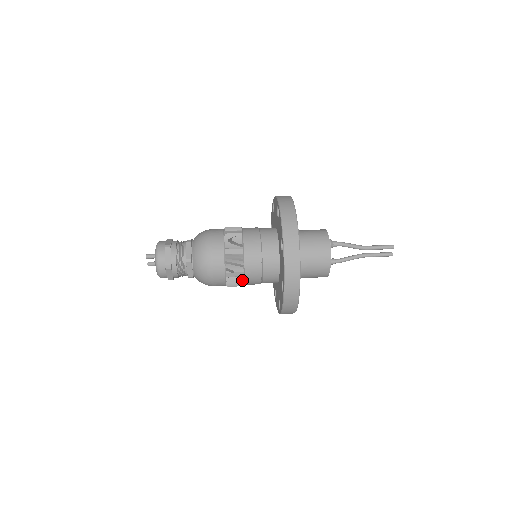
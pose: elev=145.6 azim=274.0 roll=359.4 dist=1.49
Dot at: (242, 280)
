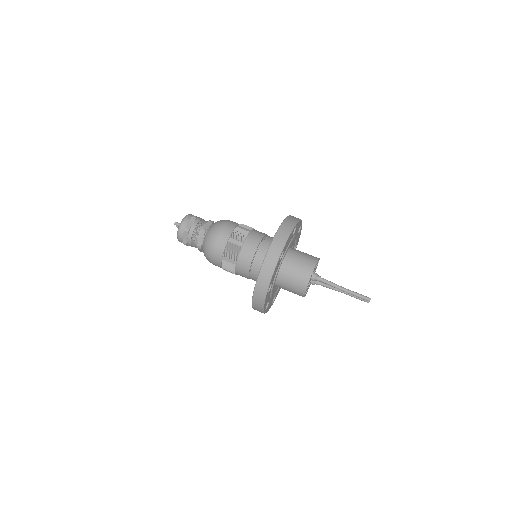
Dot at: (236, 274)
